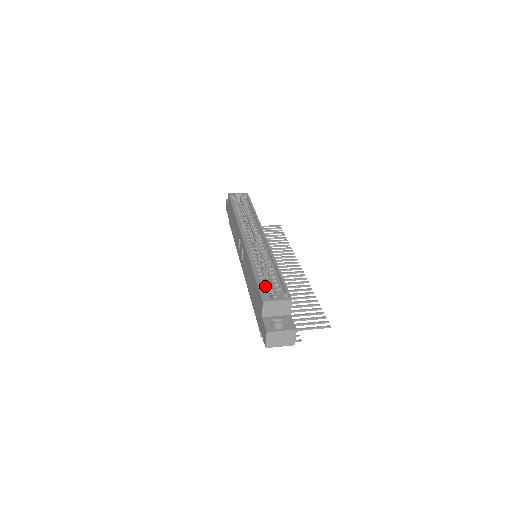
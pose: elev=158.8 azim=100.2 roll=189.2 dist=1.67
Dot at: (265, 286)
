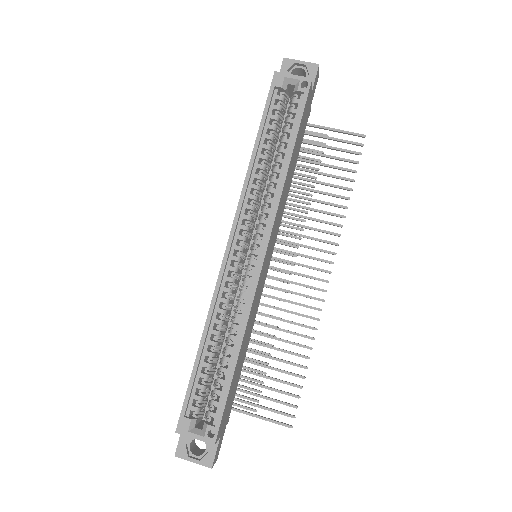
Dot at: (201, 389)
